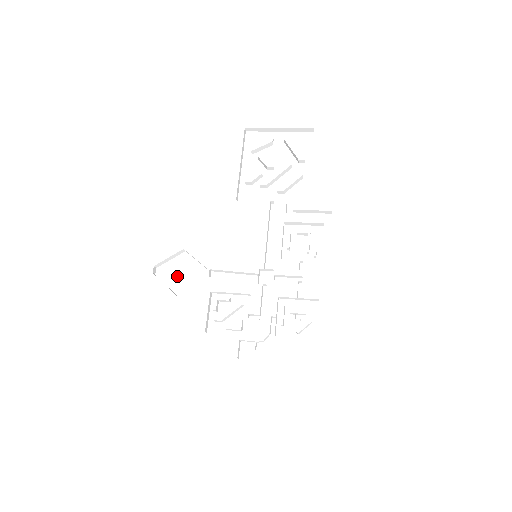
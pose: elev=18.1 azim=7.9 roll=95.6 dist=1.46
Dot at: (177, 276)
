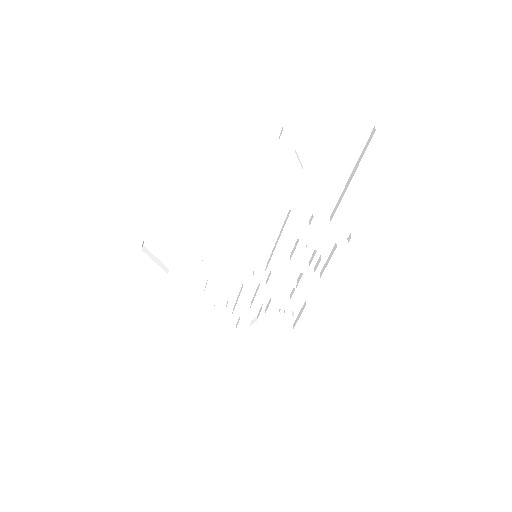
Dot at: (168, 252)
